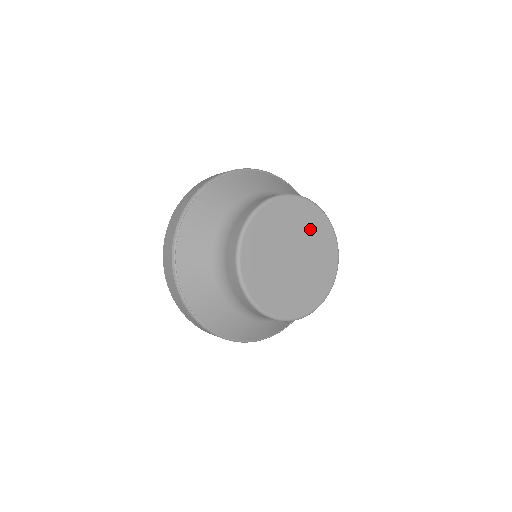
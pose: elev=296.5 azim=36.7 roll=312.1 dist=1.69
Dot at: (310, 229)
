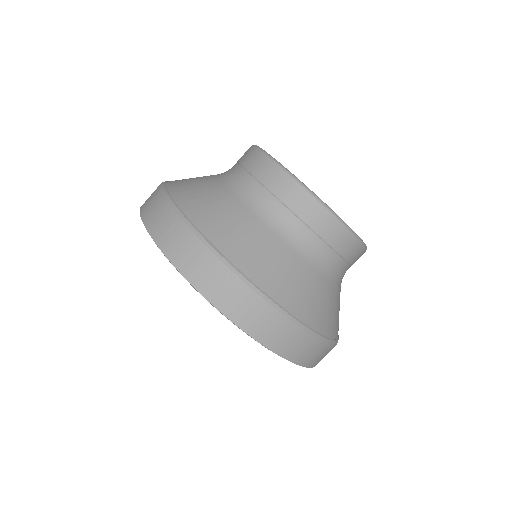
Dot at: occluded
